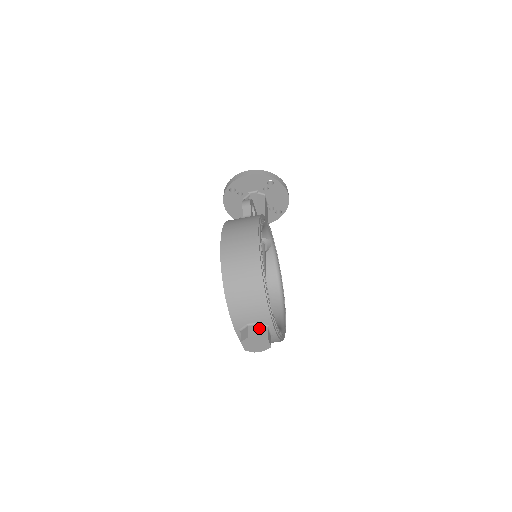
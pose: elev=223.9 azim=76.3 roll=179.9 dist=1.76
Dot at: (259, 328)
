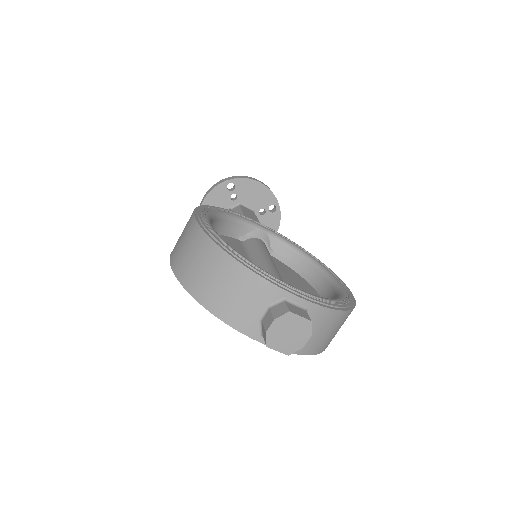
Dot at: (273, 310)
